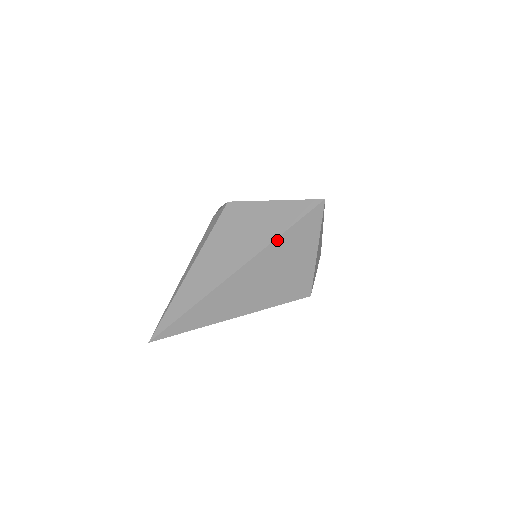
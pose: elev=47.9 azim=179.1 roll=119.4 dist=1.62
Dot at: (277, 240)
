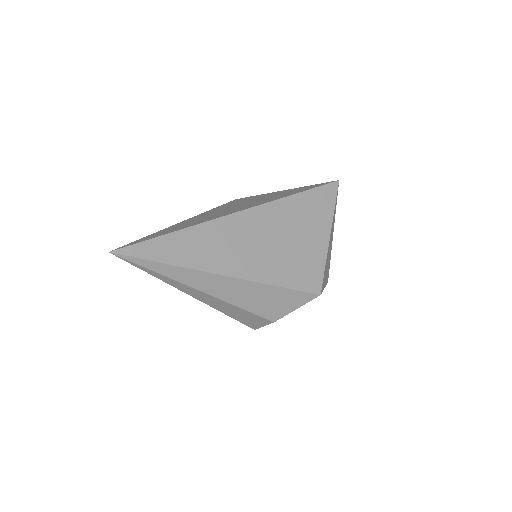
Dot at: (290, 198)
